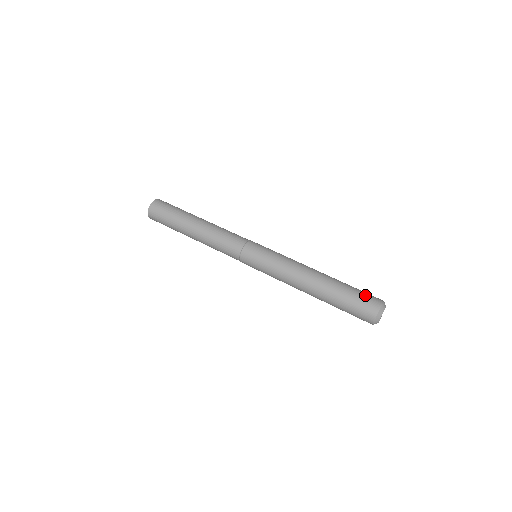
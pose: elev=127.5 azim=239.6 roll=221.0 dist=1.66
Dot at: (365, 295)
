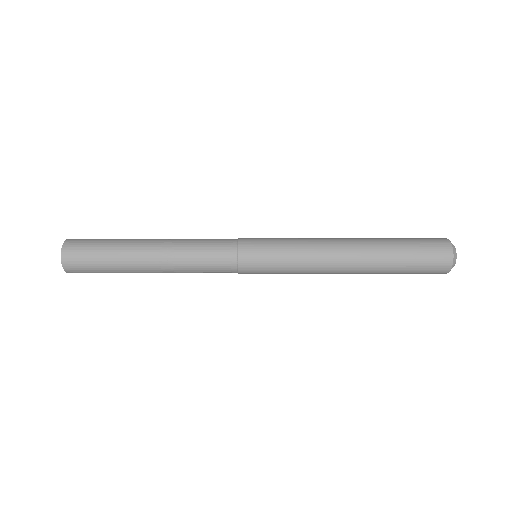
Dot at: (428, 252)
